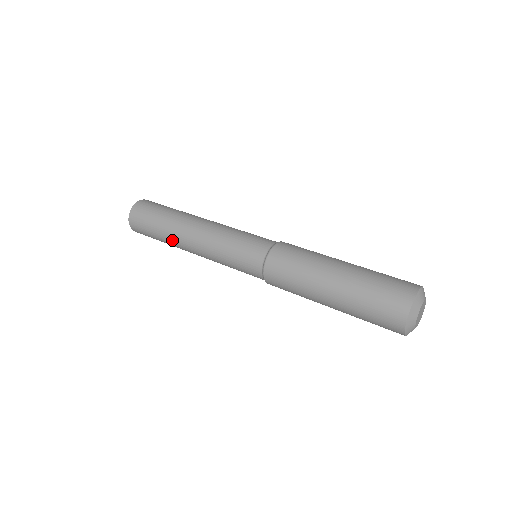
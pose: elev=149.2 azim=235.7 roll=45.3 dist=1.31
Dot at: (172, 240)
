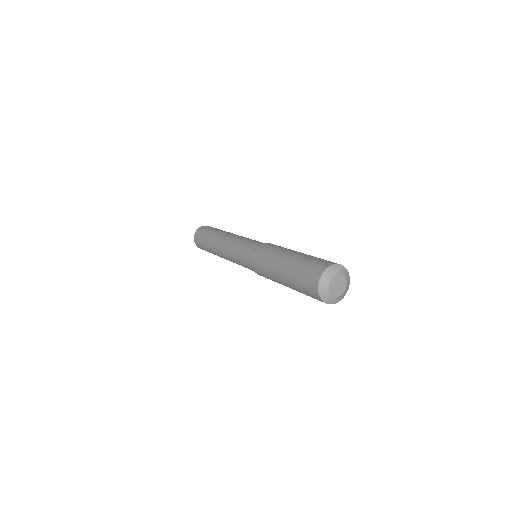
Dot at: (213, 240)
